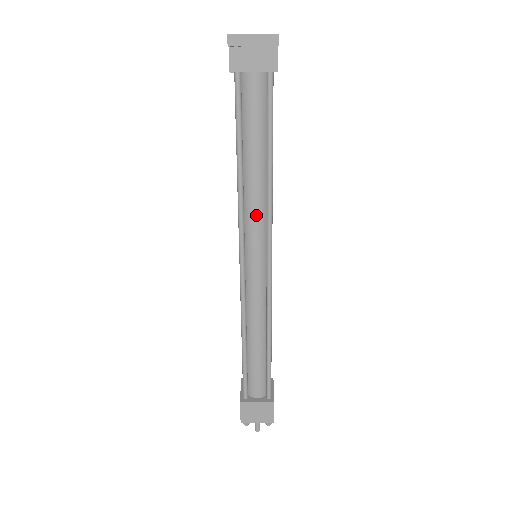
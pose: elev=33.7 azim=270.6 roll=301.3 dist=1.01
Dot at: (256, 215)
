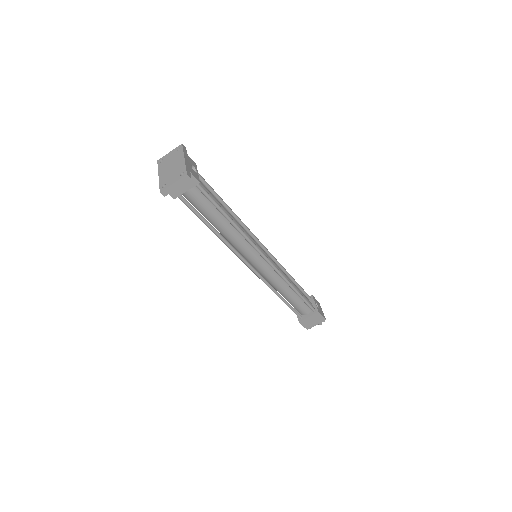
Dot at: (241, 244)
